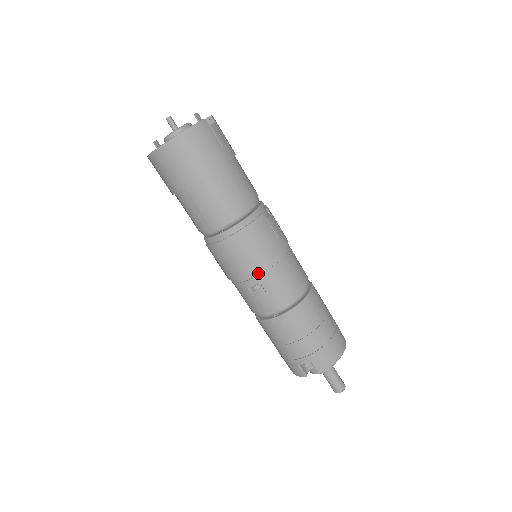
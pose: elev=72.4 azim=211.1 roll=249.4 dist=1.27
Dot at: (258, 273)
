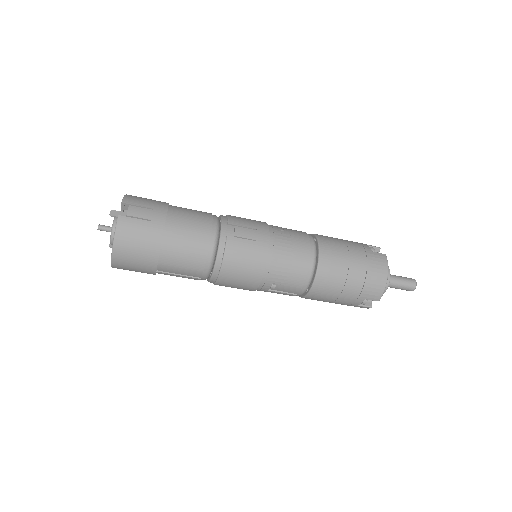
Dot at: (264, 279)
